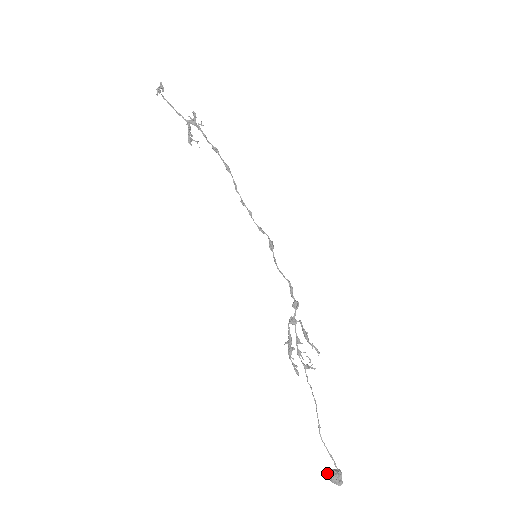
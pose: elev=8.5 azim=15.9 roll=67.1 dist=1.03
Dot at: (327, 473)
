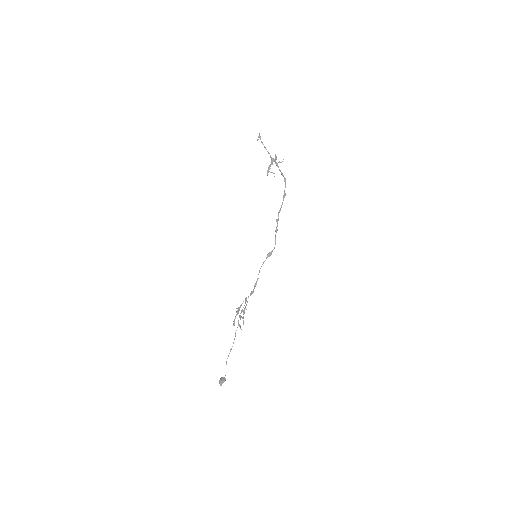
Dot at: (222, 377)
